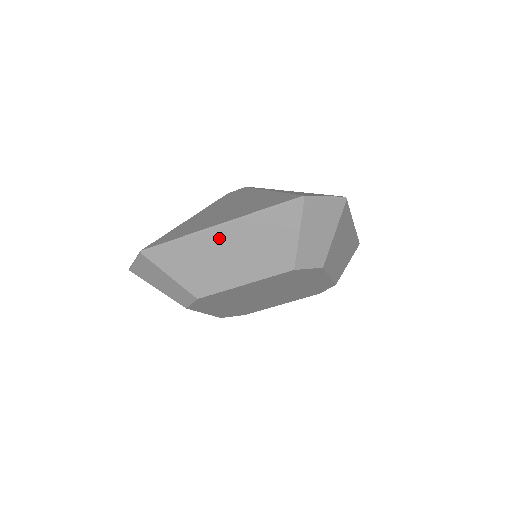
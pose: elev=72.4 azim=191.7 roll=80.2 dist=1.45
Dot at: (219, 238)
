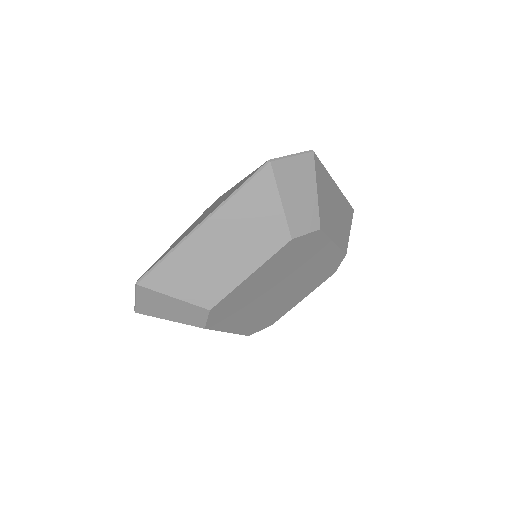
Dot at: (206, 237)
